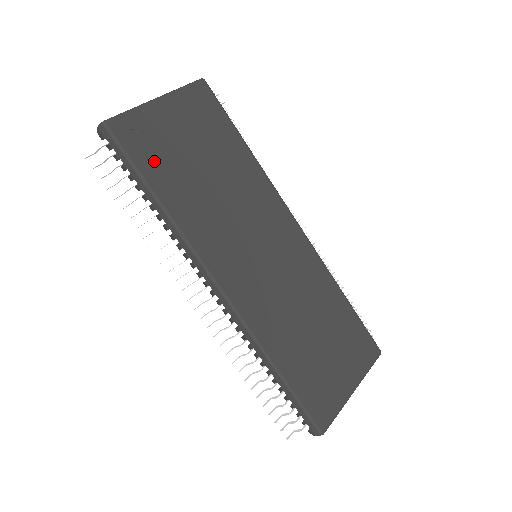
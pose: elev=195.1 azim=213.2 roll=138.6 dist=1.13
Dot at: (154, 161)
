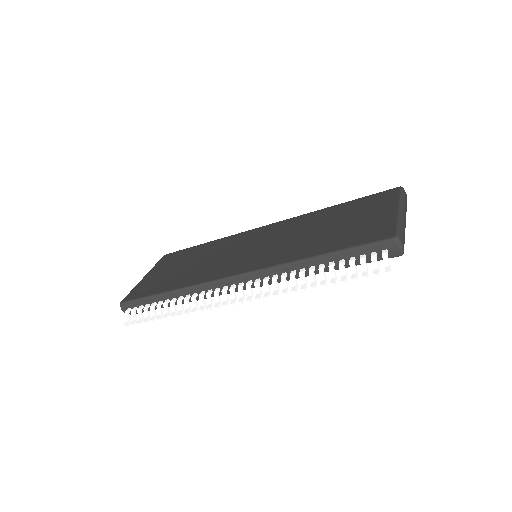
Dot at: (155, 288)
